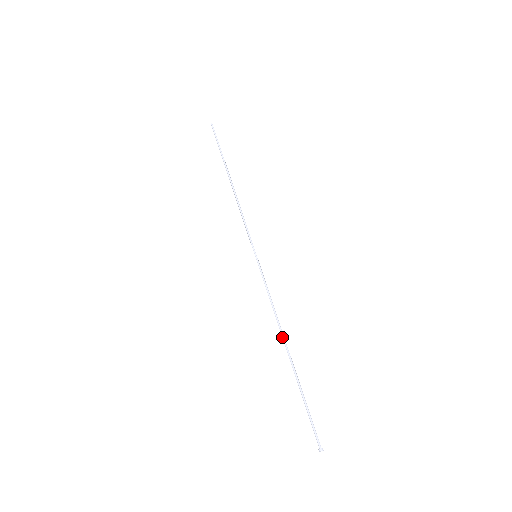
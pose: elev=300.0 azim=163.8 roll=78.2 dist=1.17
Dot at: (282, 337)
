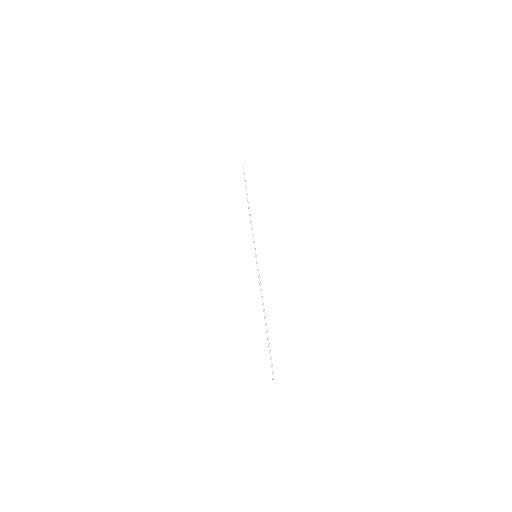
Dot at: (263, 308)
